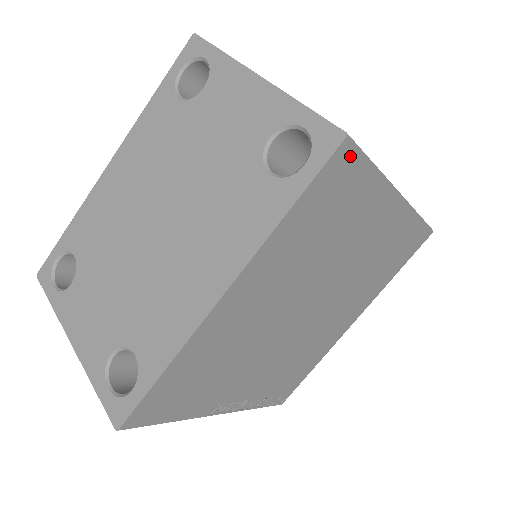
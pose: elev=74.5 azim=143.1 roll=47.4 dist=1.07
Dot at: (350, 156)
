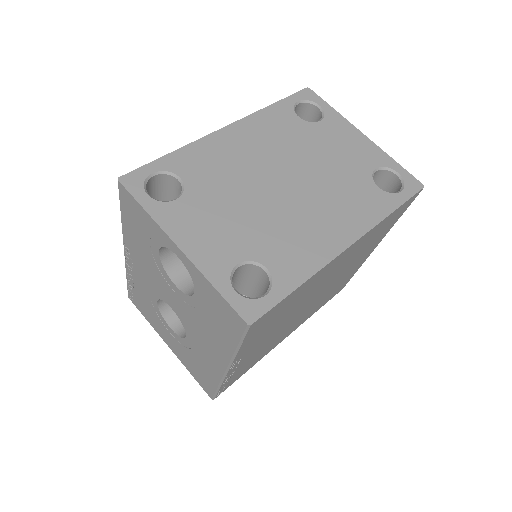
Dot at: (413, 200)
